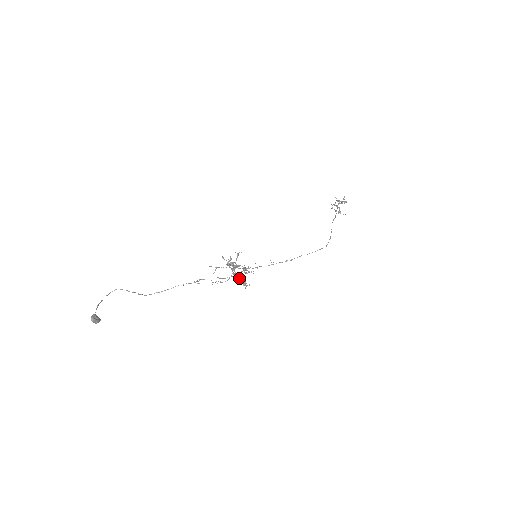
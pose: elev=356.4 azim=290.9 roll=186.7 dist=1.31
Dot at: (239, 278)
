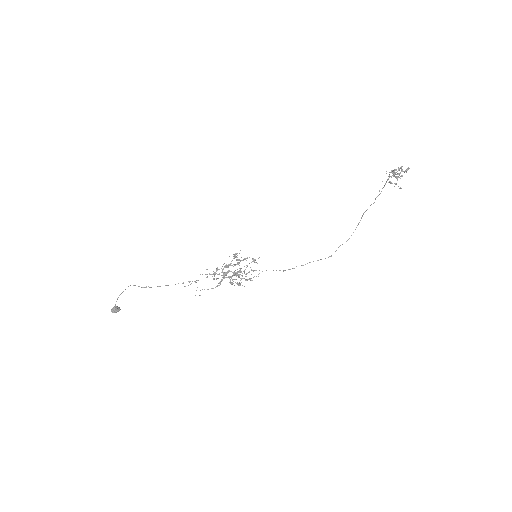
Dot at: occluded
